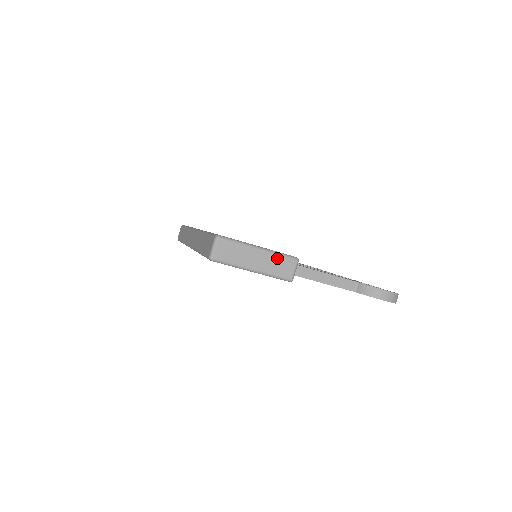
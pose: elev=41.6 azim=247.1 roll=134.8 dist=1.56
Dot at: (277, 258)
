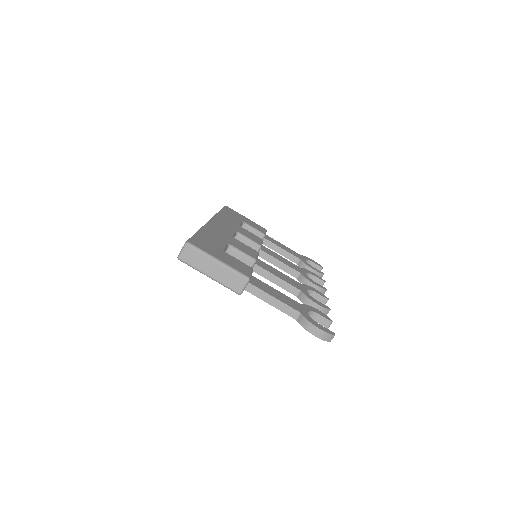
Dot at: (231, 273)
